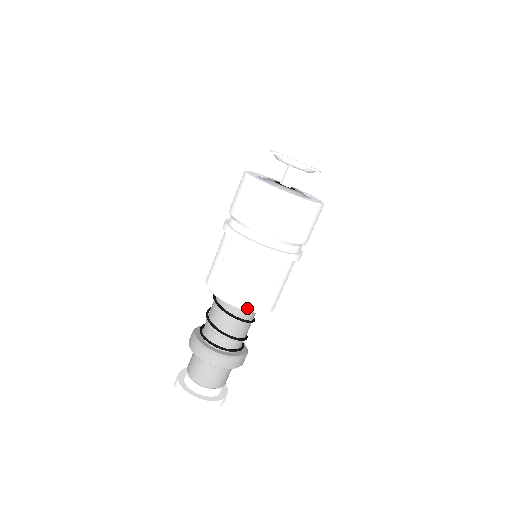
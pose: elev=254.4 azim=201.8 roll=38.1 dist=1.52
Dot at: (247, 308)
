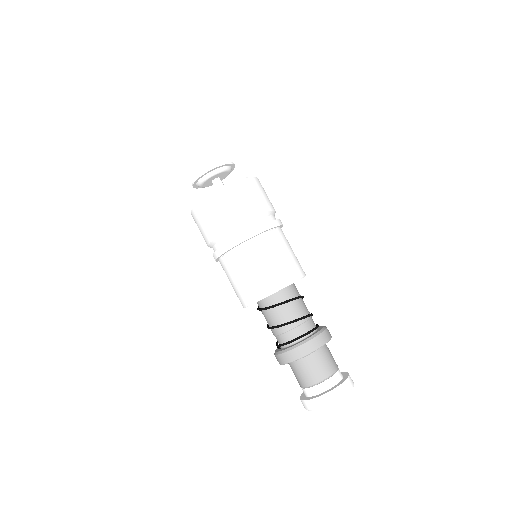
Dot at: (299, 277)
